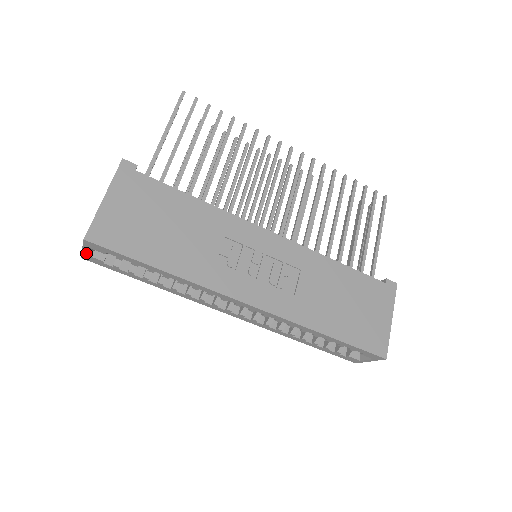
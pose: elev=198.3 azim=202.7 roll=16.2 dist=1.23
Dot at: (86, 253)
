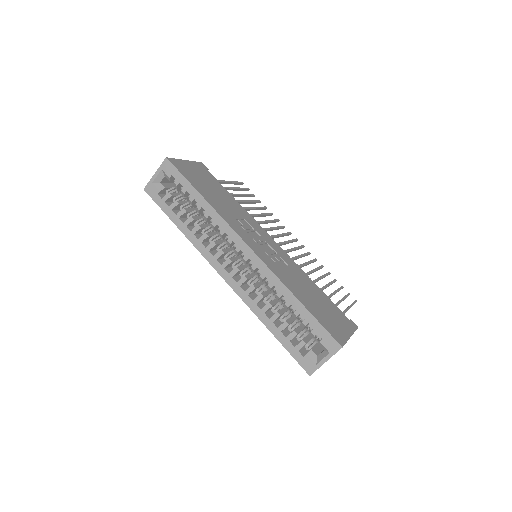
Dot at: (154, 180)
